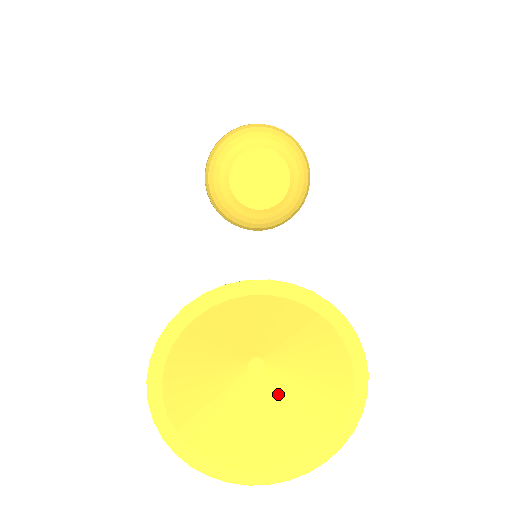
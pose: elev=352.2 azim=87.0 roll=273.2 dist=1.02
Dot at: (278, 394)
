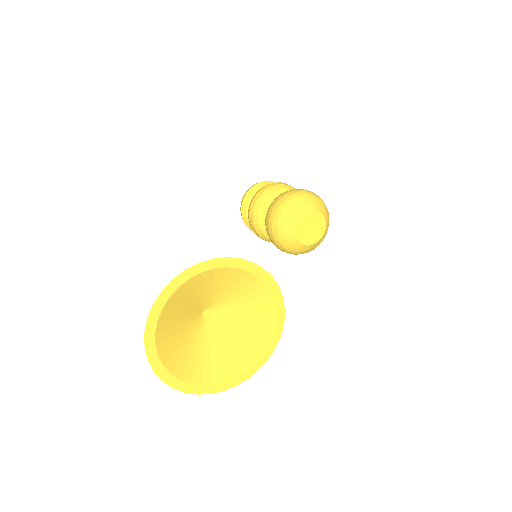
Dot at: (209, 339)
